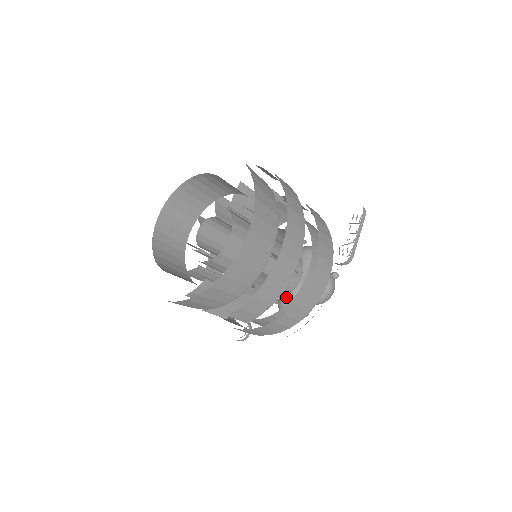
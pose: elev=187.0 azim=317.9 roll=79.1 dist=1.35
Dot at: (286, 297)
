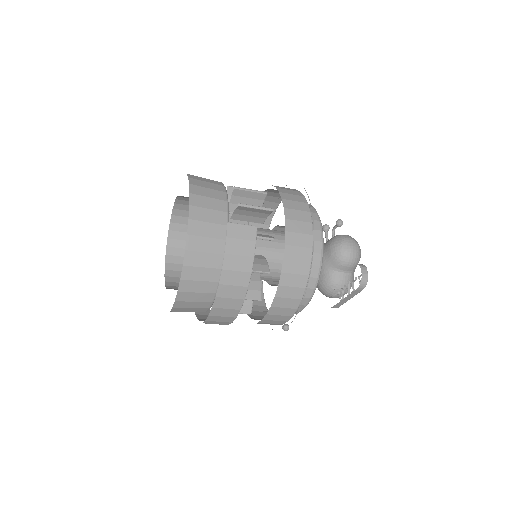
Dot at: occluded
